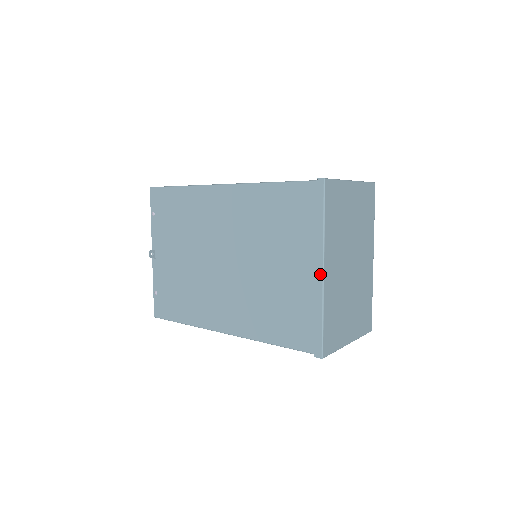
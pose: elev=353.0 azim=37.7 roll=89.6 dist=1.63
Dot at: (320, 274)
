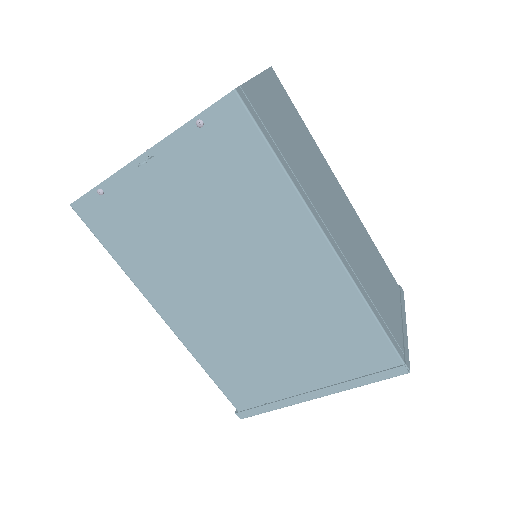
Dot at: (312, 397)
